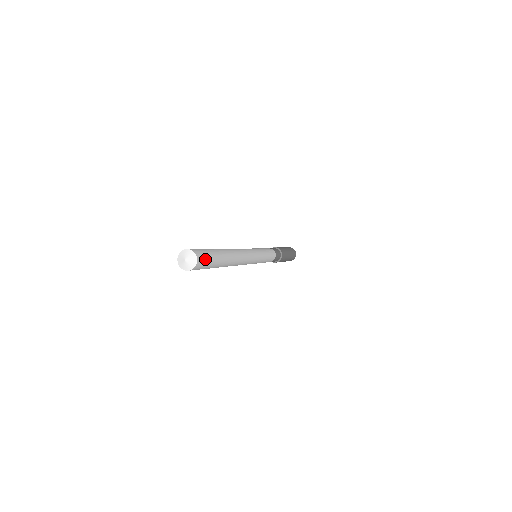
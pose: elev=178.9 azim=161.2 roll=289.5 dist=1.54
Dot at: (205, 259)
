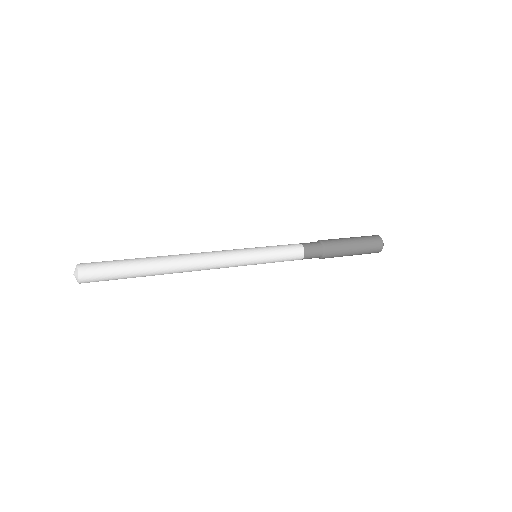
Dot at: (98, 278)
